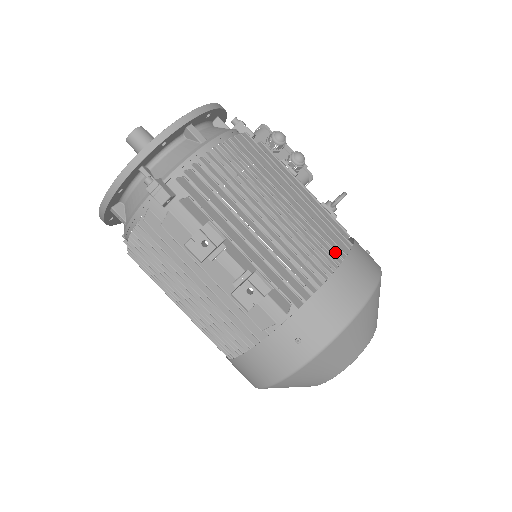
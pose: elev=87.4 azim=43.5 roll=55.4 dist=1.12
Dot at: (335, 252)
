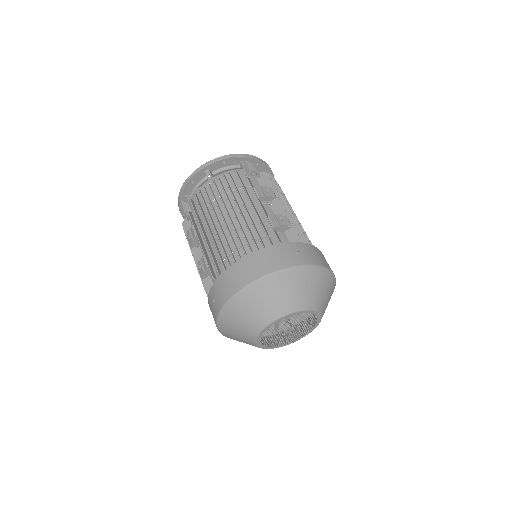
Dot at: occluded
